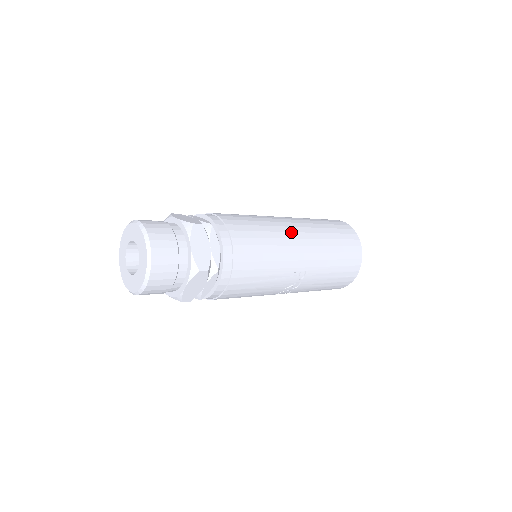
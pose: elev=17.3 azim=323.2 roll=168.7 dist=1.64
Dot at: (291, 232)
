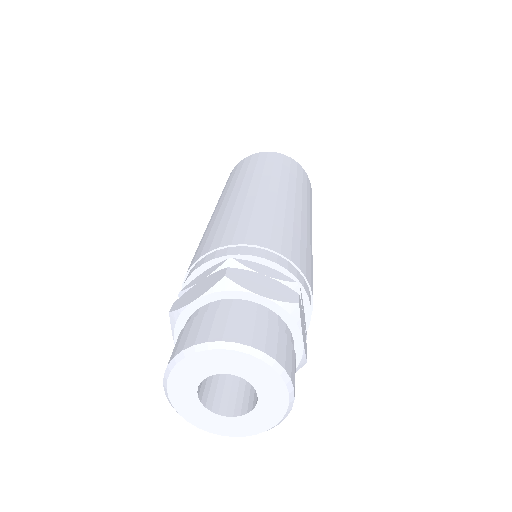
Dot at: (307, 222)
